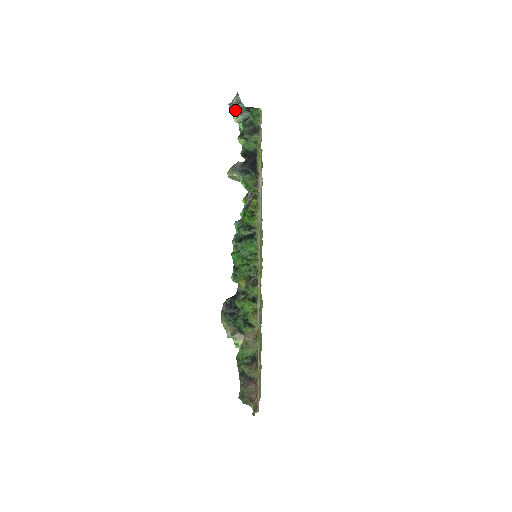
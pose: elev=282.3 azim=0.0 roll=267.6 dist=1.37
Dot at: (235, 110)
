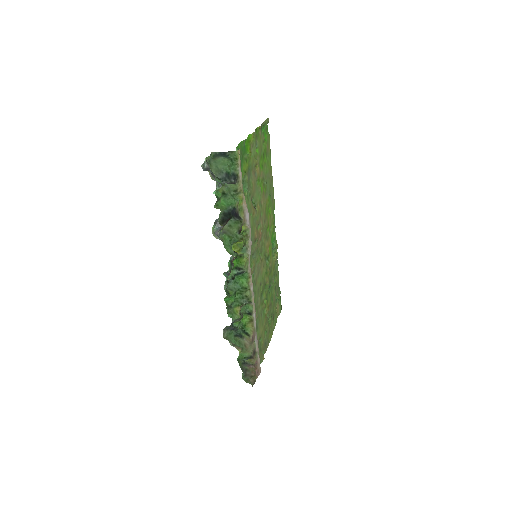
Dot at: (209, 170)
